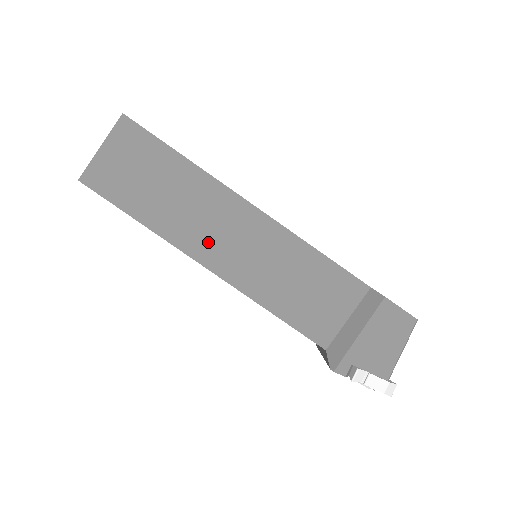
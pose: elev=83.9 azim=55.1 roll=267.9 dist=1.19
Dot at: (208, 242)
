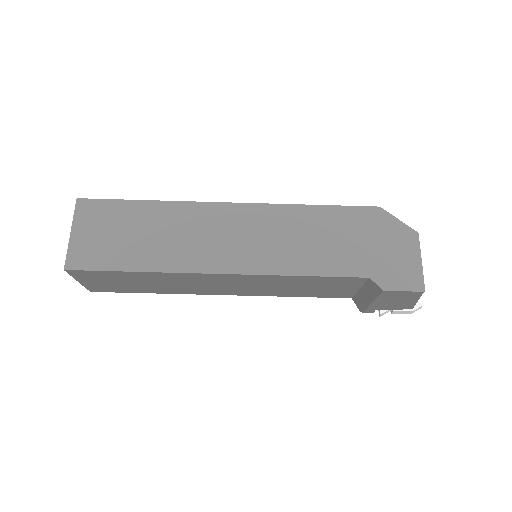
Dot at: (210, 289)
